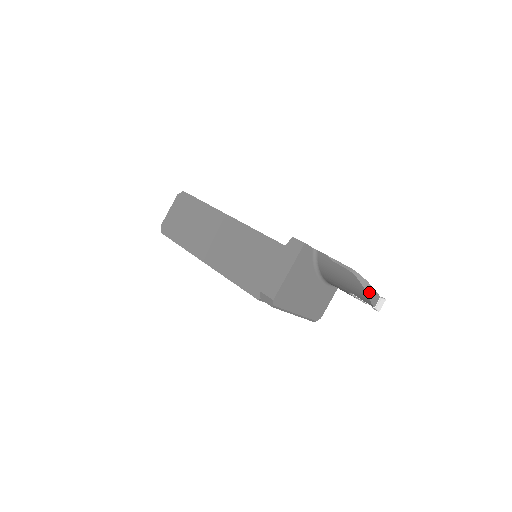
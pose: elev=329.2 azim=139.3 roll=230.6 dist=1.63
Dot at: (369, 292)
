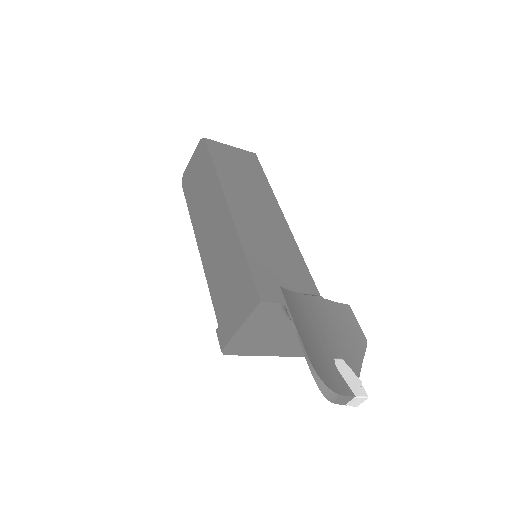
Dot at: (328, 396)
